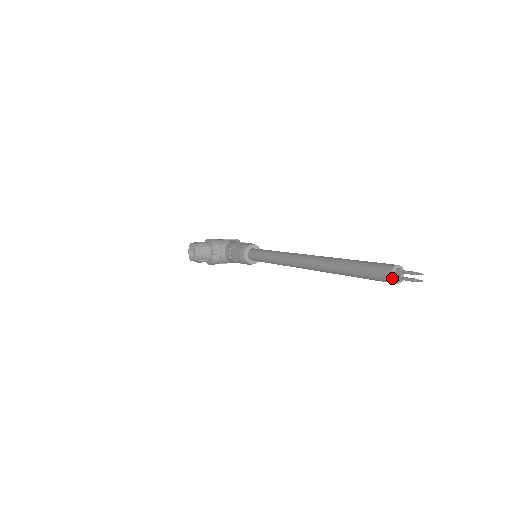
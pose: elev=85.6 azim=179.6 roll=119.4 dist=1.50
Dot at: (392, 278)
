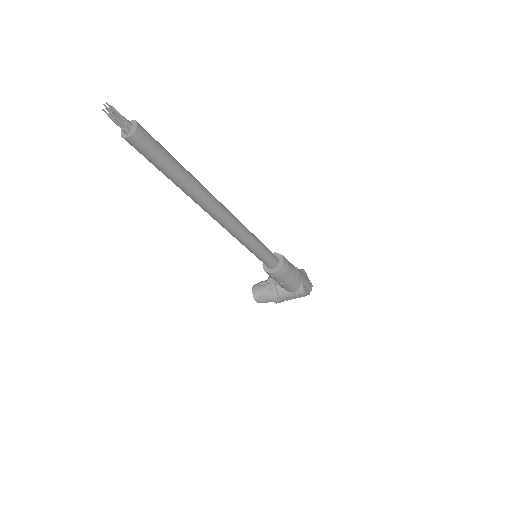
Dot at: (122, 135)
